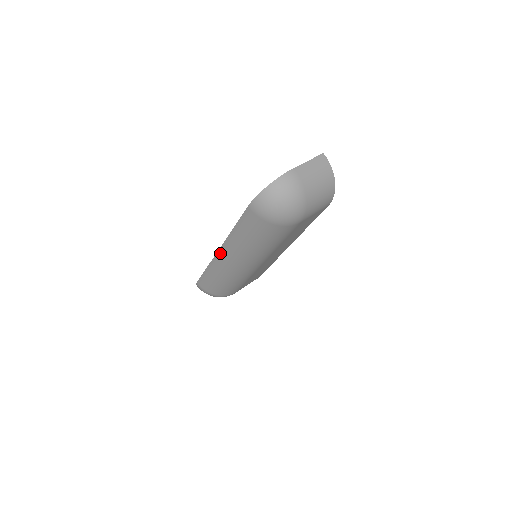
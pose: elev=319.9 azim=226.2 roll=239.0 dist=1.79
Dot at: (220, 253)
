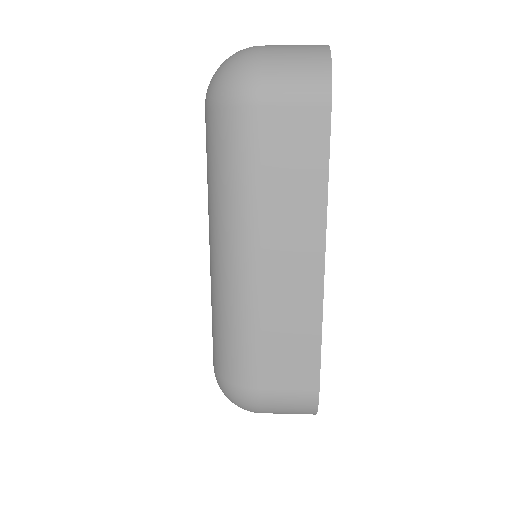
Dot at: occluded
